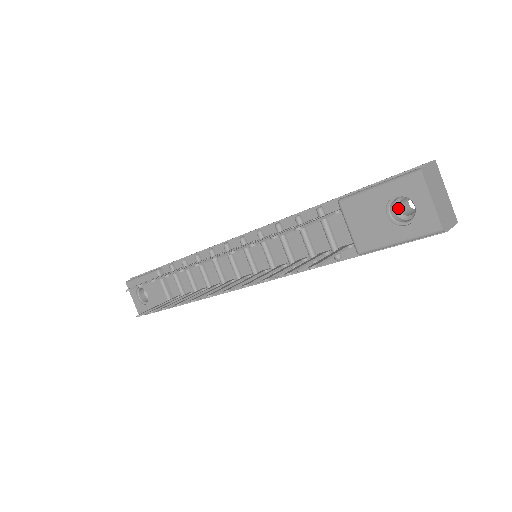
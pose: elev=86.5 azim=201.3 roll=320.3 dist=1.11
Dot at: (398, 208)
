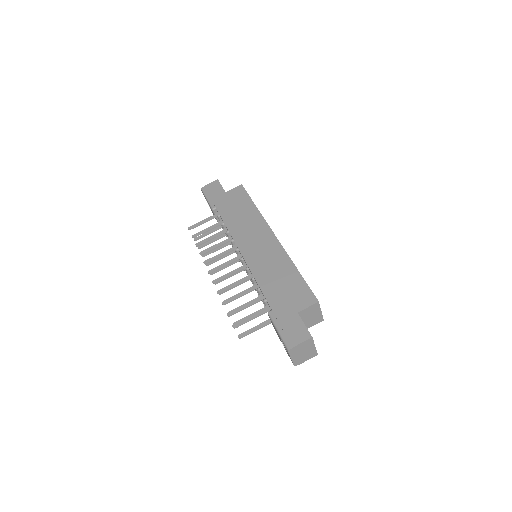
Dot at: occluded
